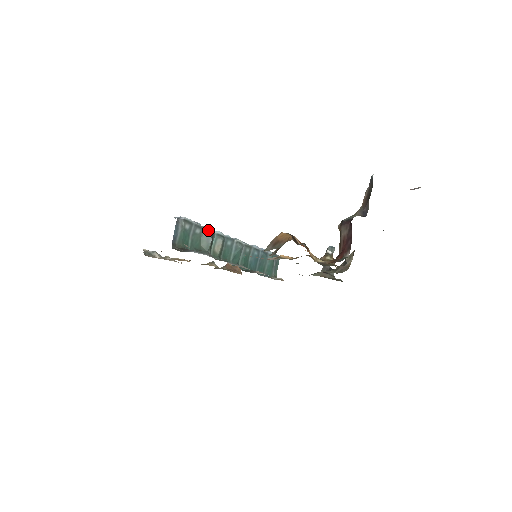
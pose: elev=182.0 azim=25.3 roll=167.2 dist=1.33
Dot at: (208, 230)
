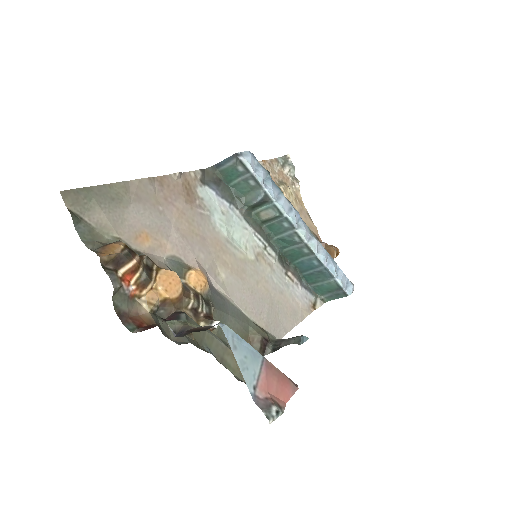
Dot at: (264, 192)
